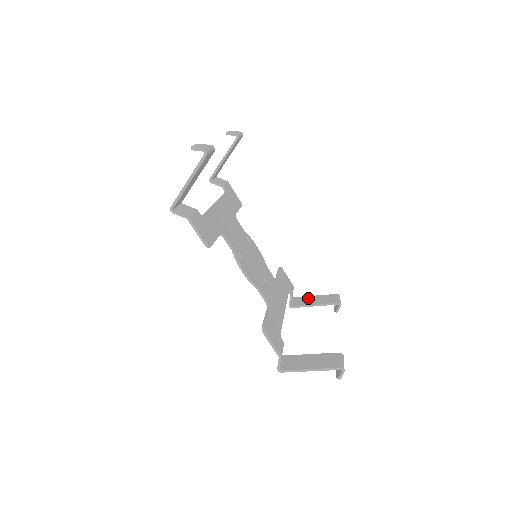
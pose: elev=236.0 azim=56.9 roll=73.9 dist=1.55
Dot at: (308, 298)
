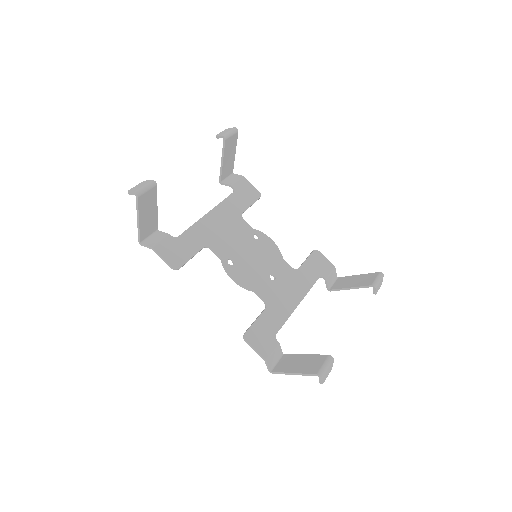
Dot at: (349, 279)
